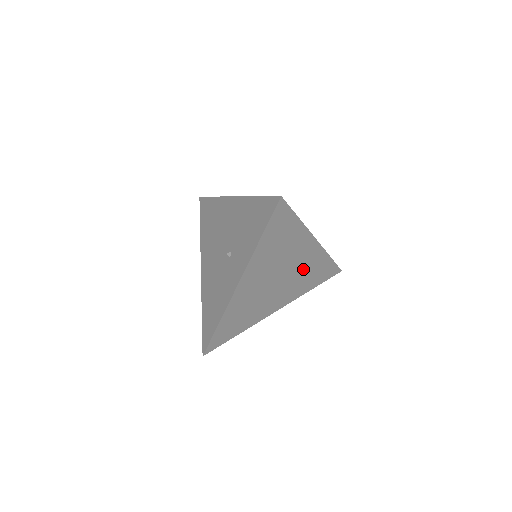
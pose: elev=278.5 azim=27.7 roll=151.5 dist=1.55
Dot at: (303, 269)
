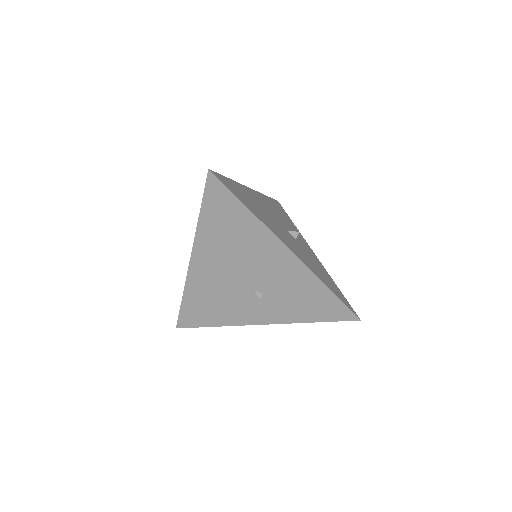
Dot at: occluded
